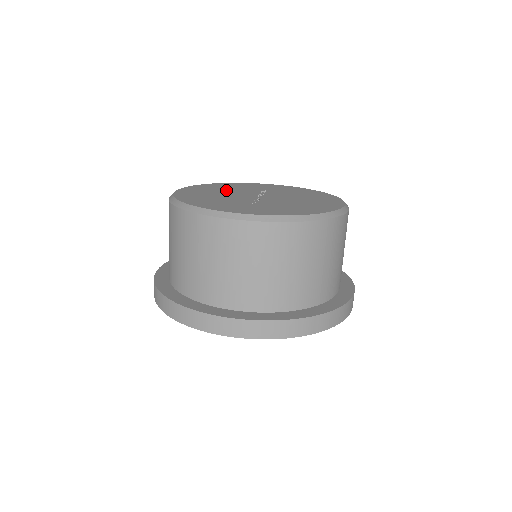
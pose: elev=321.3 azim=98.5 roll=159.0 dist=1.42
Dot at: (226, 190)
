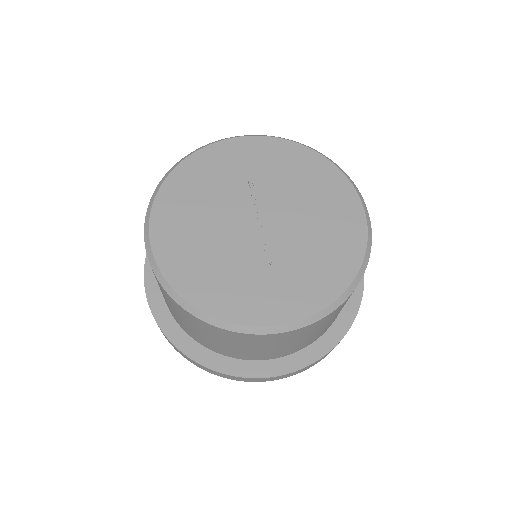
Dot at: (207, 207)
